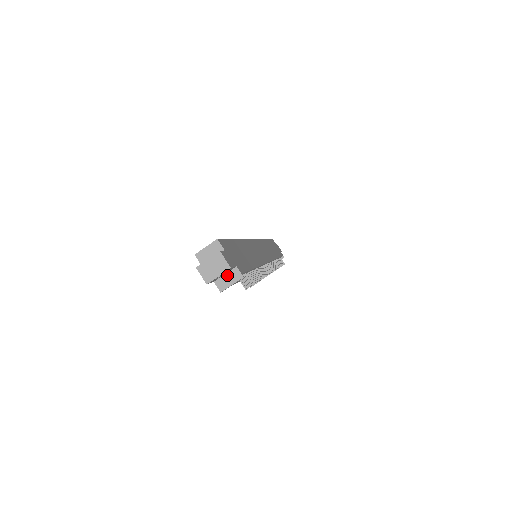
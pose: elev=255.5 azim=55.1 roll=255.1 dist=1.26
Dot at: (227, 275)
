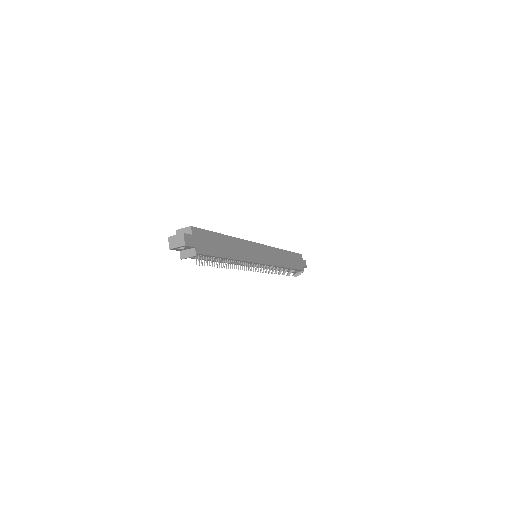
Dot at: (188, 250)
